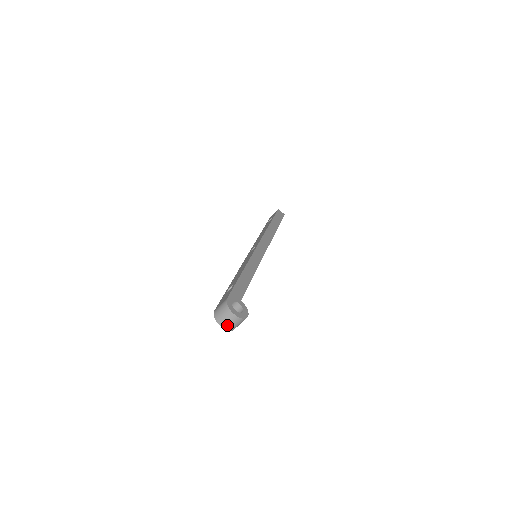
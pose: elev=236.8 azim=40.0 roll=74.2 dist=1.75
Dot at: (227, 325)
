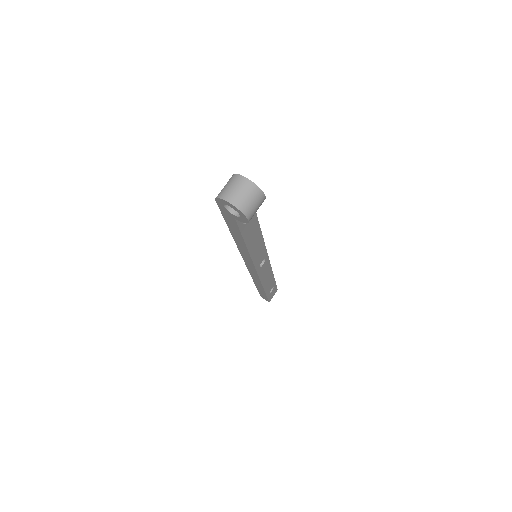
Dot at: (237, 198)
